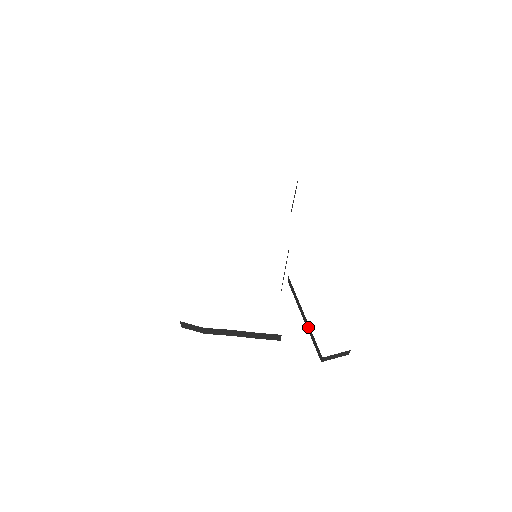
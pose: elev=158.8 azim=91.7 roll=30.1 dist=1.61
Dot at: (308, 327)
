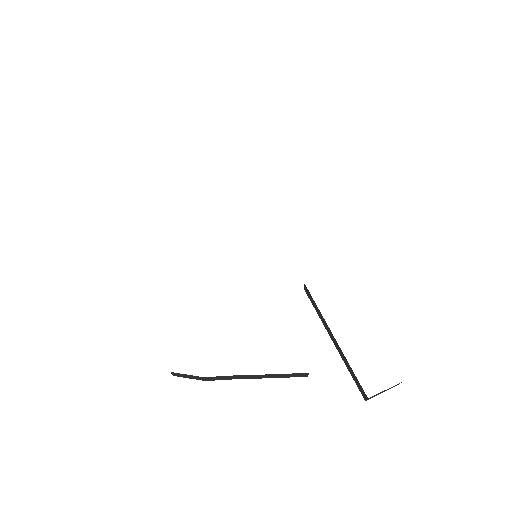
Dot at: (341, 354)
